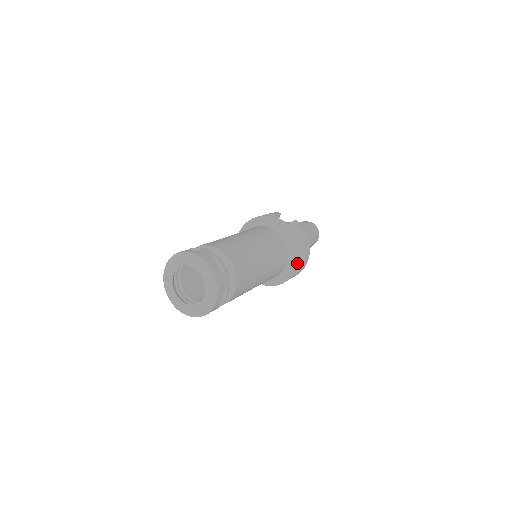
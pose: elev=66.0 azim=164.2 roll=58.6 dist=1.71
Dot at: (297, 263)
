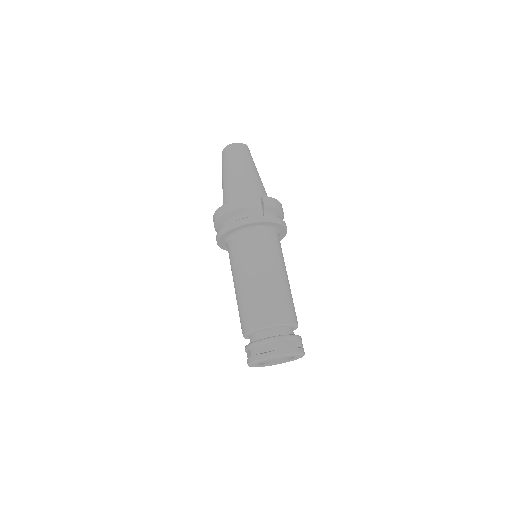
Dot at: occluded
